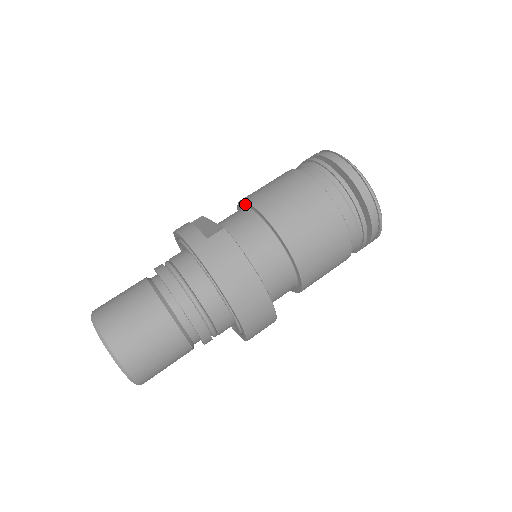
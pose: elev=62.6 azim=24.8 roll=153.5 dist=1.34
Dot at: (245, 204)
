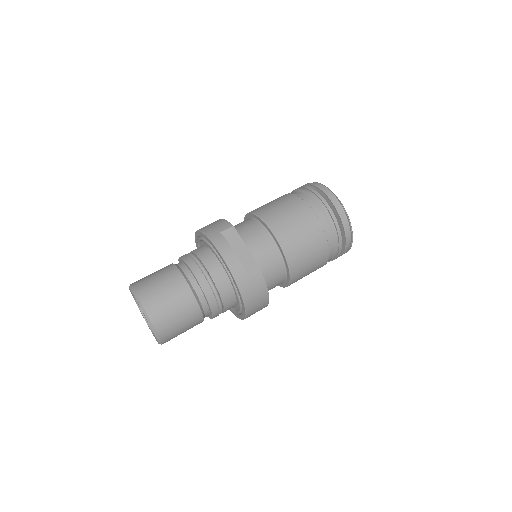
Dot at: (271, 234)
